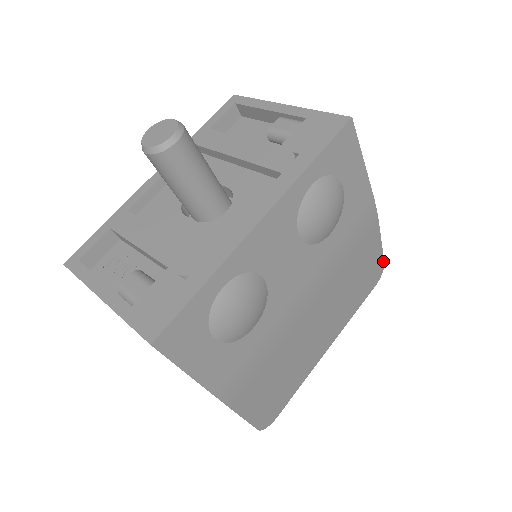
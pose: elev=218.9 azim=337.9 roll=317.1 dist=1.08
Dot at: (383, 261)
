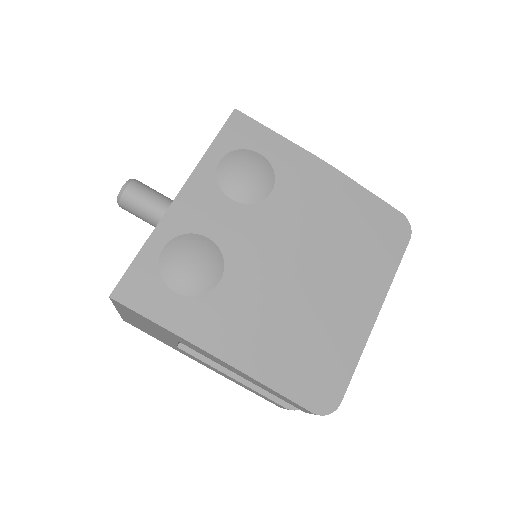
Dot at: (397, 211)
